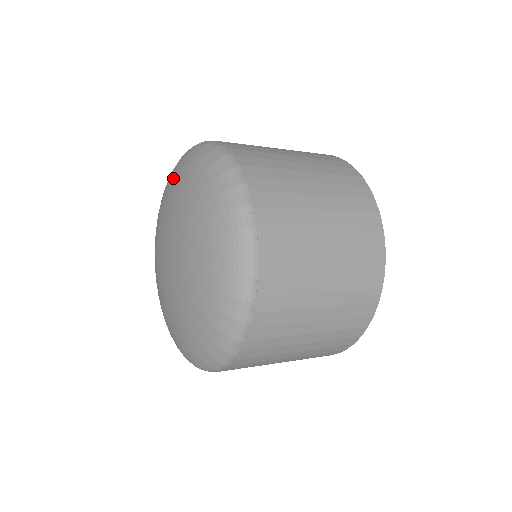
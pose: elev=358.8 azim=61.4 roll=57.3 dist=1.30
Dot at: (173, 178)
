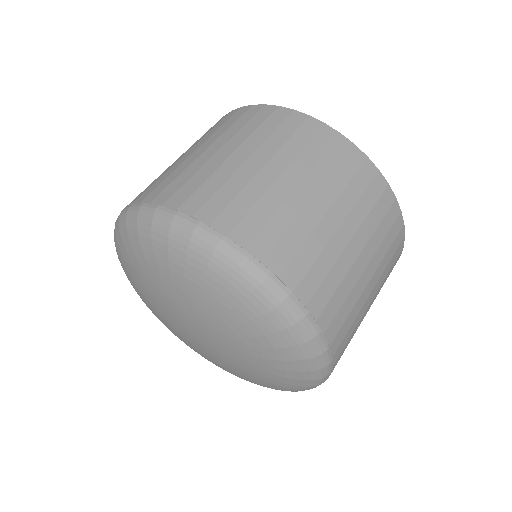
Dot at: (249, 331)
